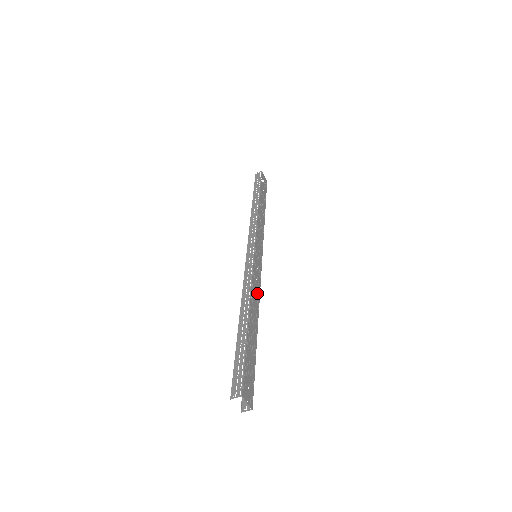
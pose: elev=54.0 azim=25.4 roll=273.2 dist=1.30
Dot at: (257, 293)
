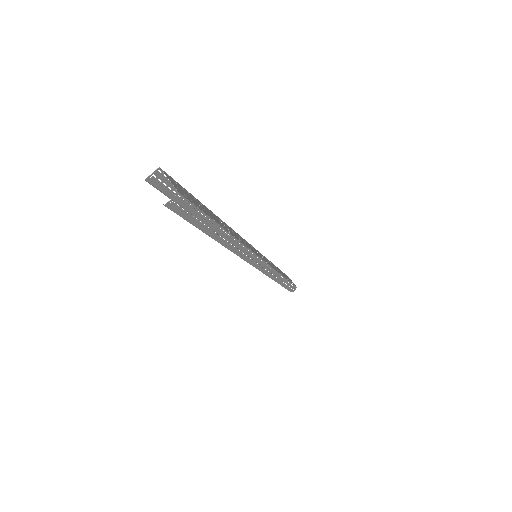
Dot at: (243, 242)
